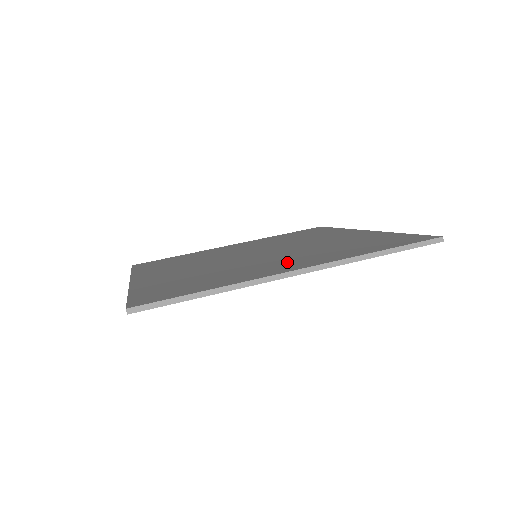
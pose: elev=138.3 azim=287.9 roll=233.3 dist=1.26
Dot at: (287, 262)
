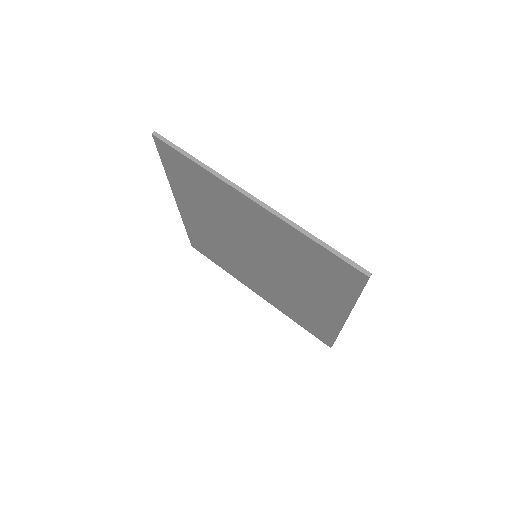
Dot at: occluded
